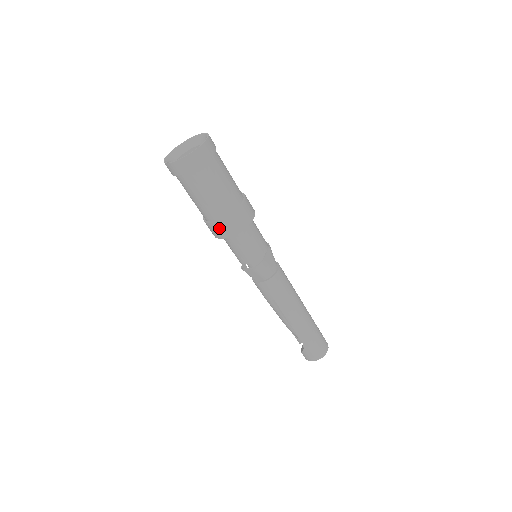
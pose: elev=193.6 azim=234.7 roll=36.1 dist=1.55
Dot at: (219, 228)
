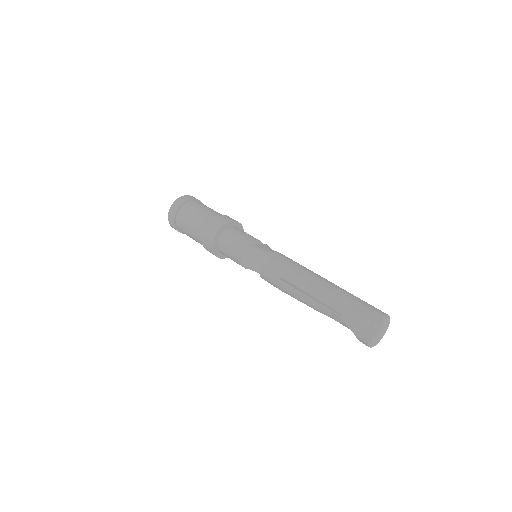
Dot at: (207, 236)
